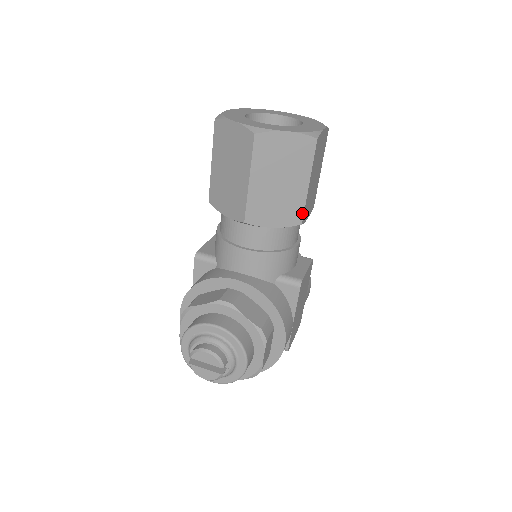
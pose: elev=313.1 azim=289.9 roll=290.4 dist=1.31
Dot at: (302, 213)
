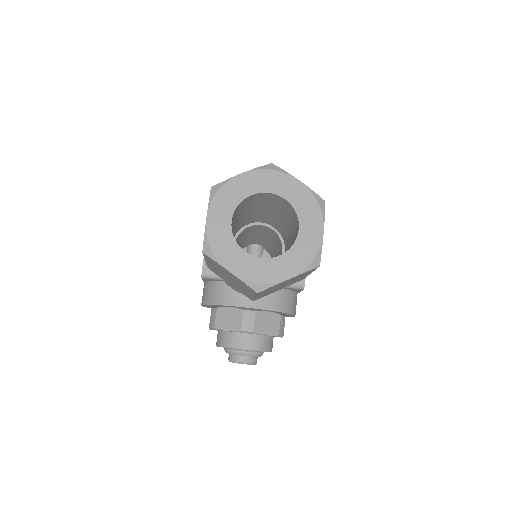
Dot at: (304, 278)
